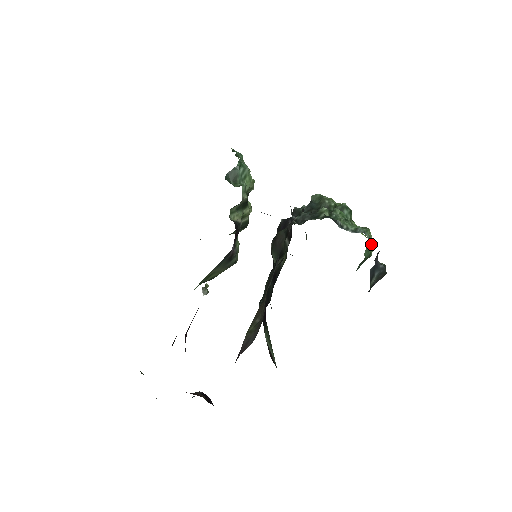
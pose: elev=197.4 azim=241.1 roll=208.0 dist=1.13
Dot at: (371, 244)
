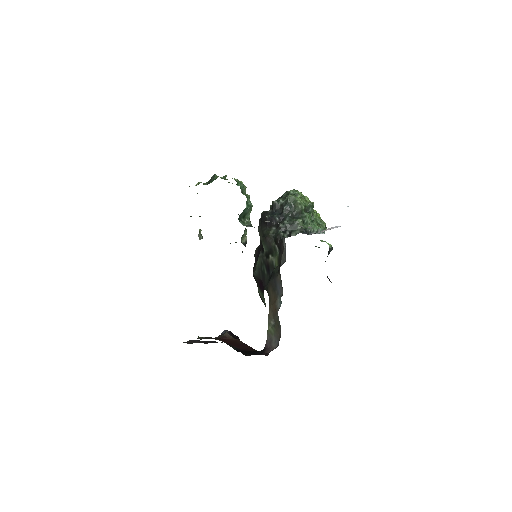
Dot at: occluded
